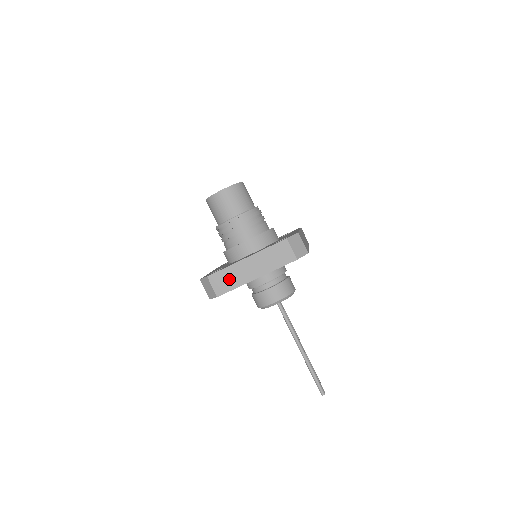
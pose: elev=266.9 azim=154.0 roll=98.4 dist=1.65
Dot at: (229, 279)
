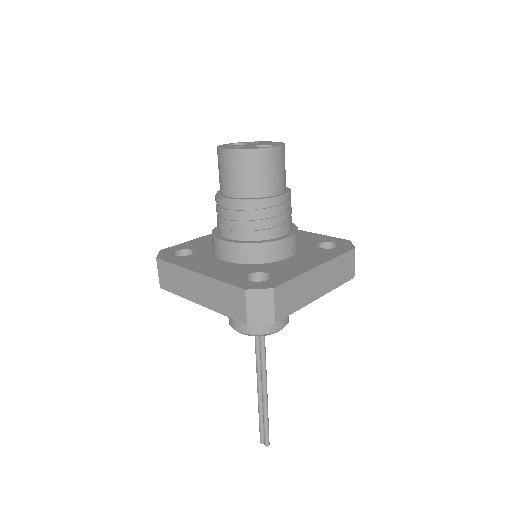
Dot at: (295, 295)
